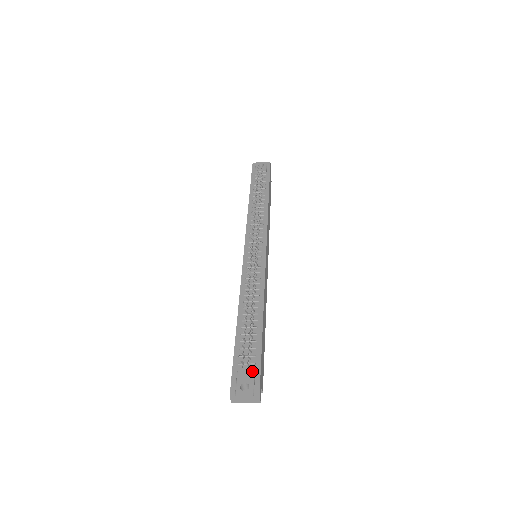
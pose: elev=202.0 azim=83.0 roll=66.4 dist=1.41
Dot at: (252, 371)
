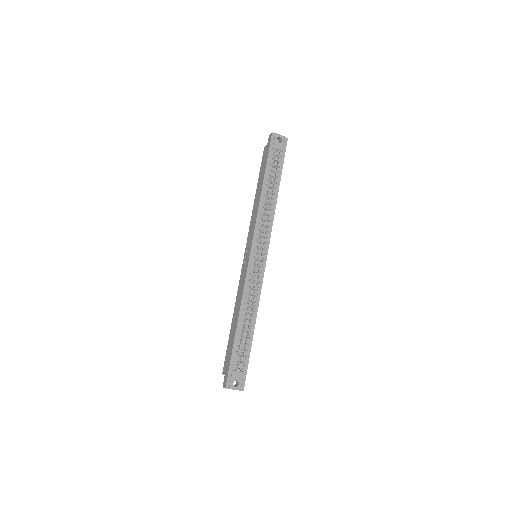
Dot at: (242, 372)
